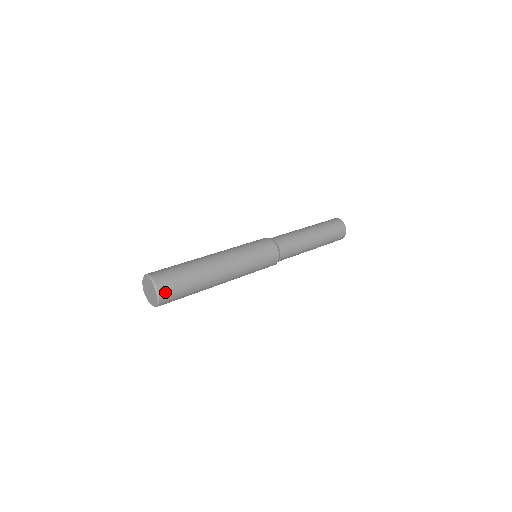
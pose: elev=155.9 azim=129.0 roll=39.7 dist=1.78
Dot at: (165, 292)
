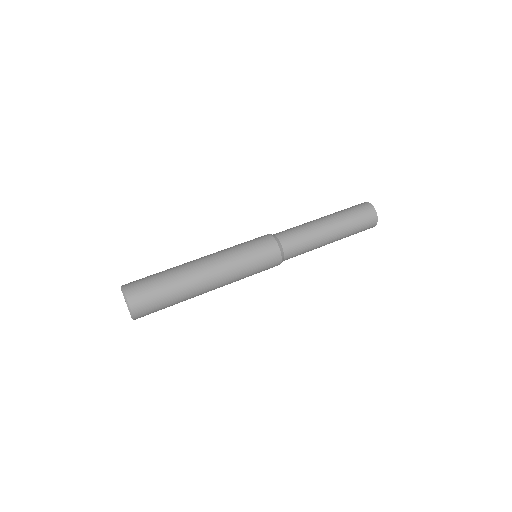
Dot at: (138, 308)
